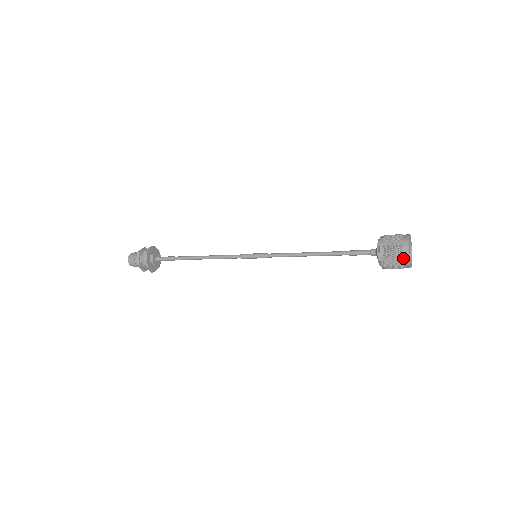
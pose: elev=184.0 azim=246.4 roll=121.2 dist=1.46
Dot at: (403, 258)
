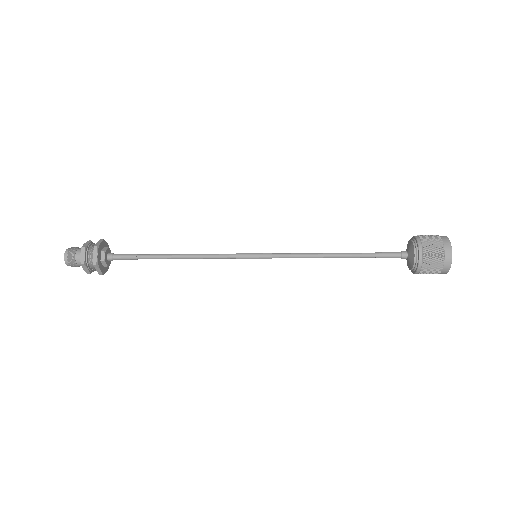
Dot at: (444, 243)
